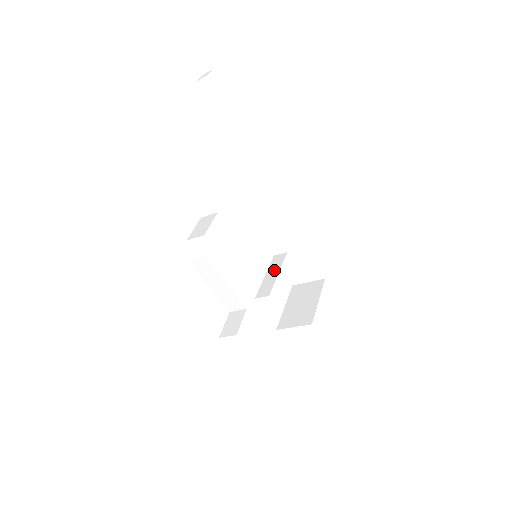
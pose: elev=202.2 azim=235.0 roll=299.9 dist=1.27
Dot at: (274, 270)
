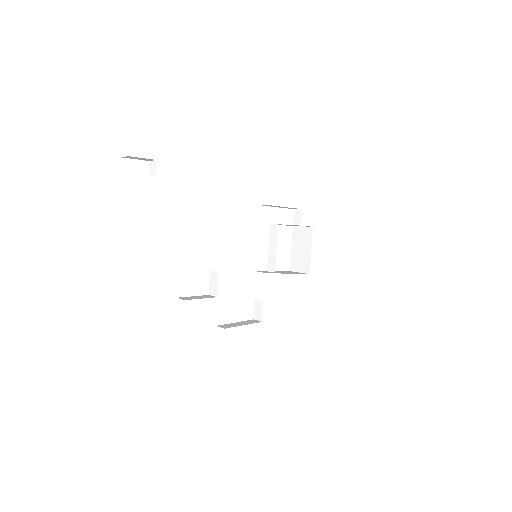
Dot at: (273, 244)
